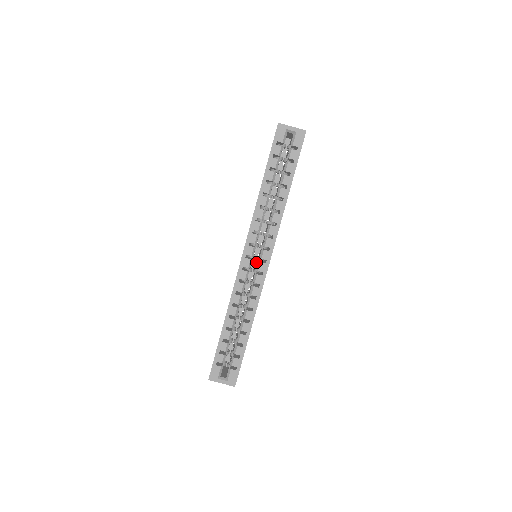
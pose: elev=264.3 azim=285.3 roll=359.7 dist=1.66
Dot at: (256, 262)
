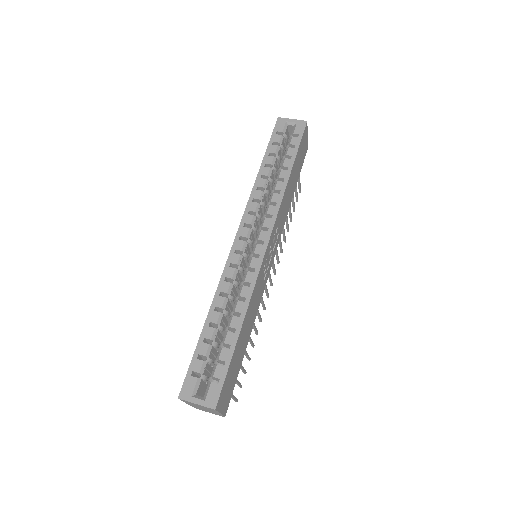
Dot at: occluded
